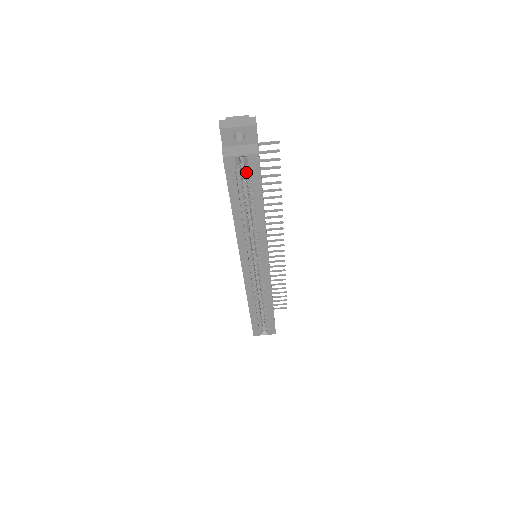
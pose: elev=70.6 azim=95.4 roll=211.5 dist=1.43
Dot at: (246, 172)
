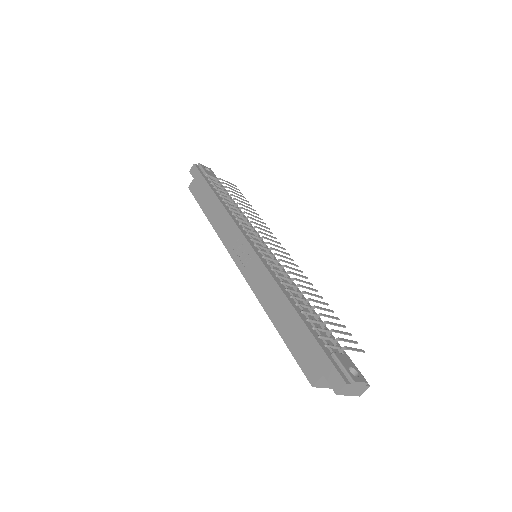
Dot at: occluded
